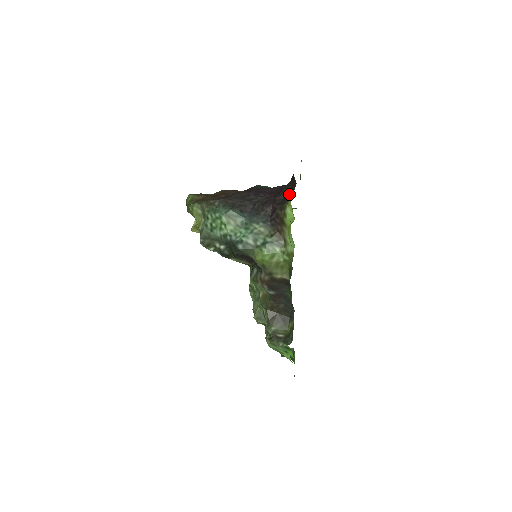
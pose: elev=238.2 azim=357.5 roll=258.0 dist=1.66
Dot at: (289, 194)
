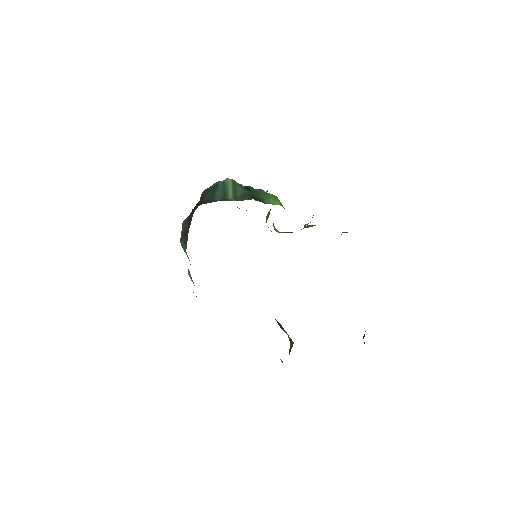
Dot at: occluded
